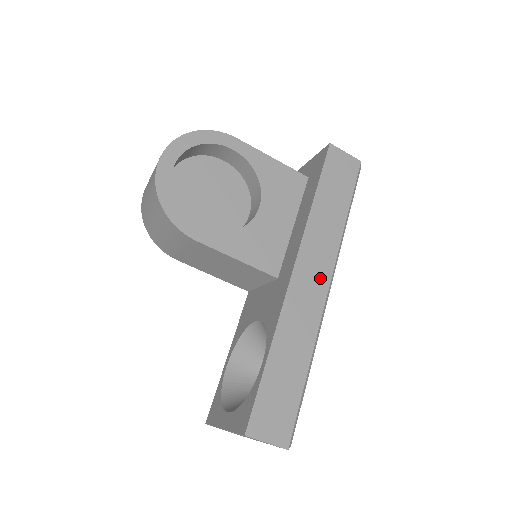
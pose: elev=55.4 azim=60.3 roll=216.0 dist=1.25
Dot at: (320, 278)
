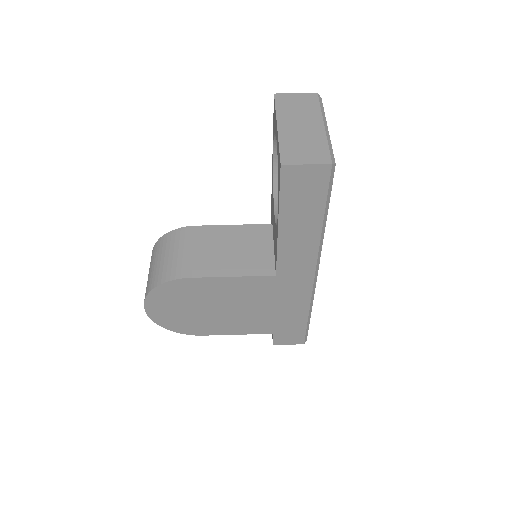
Dot at: occluded
